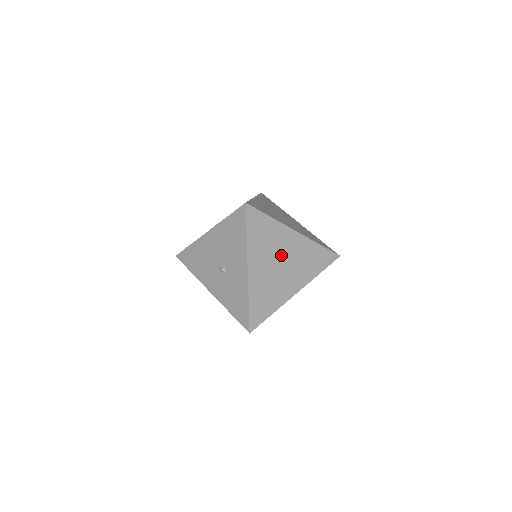
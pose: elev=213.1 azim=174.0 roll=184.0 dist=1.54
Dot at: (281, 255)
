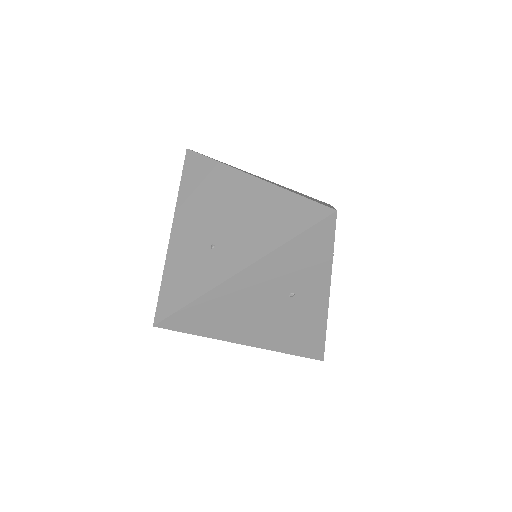
Dot at: (223, 210)
